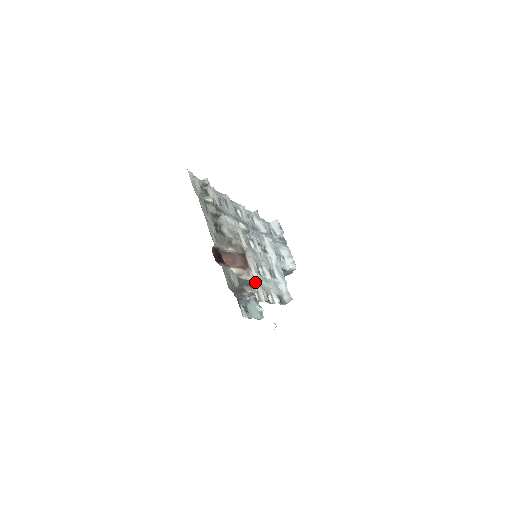
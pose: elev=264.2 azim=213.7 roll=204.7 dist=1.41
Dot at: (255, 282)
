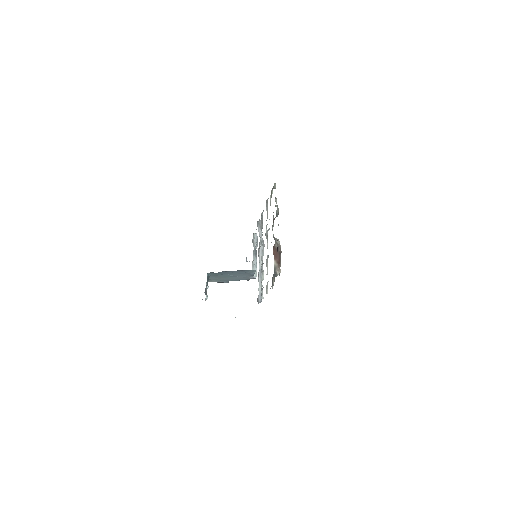
Dot at: occluded
